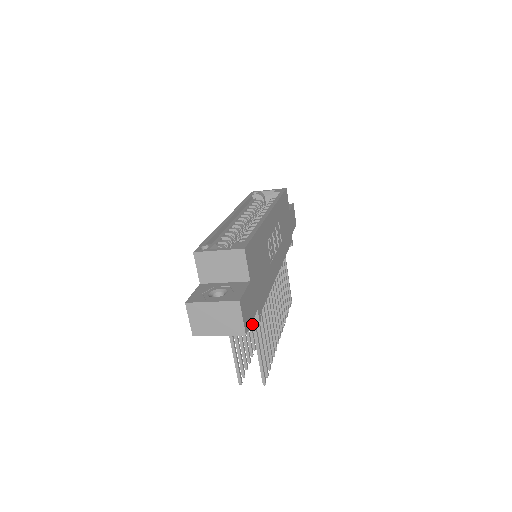
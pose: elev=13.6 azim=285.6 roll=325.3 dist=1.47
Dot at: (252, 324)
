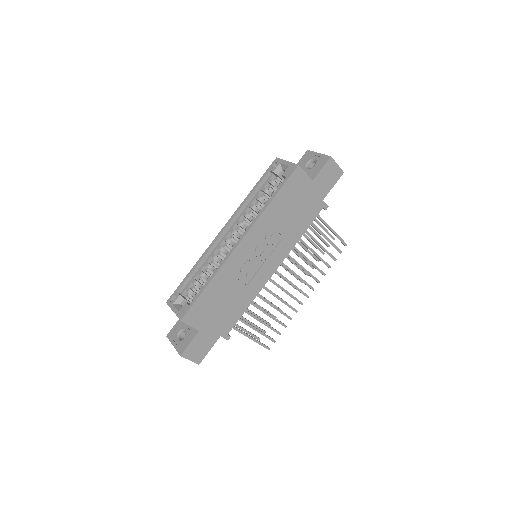
Dot at: (235, 329)
